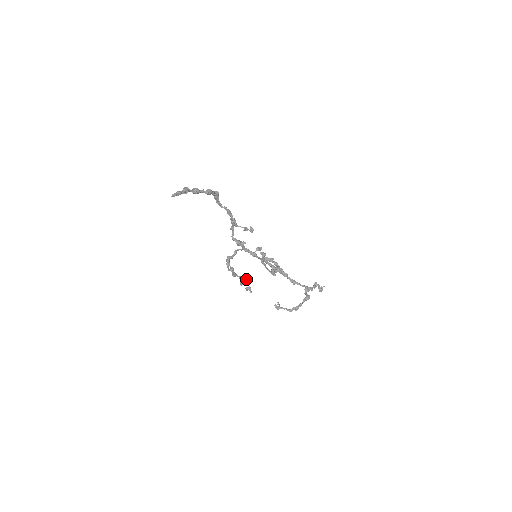
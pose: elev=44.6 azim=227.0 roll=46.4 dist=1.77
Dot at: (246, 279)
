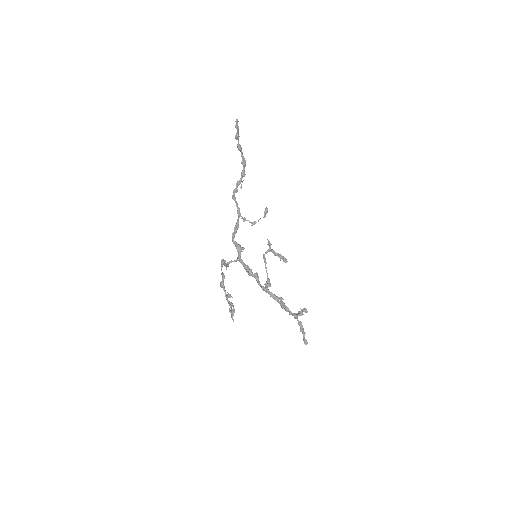
Dot at: (230, 302)
